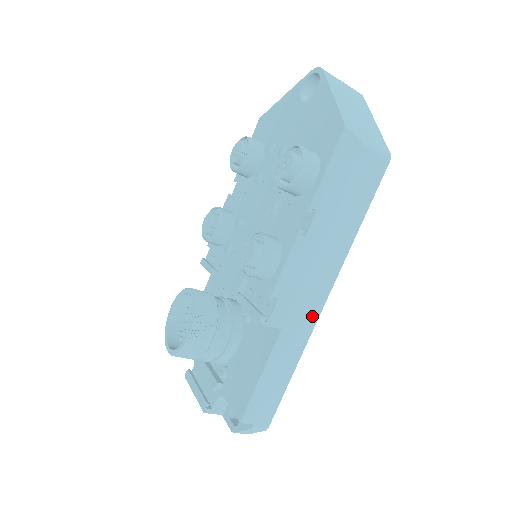
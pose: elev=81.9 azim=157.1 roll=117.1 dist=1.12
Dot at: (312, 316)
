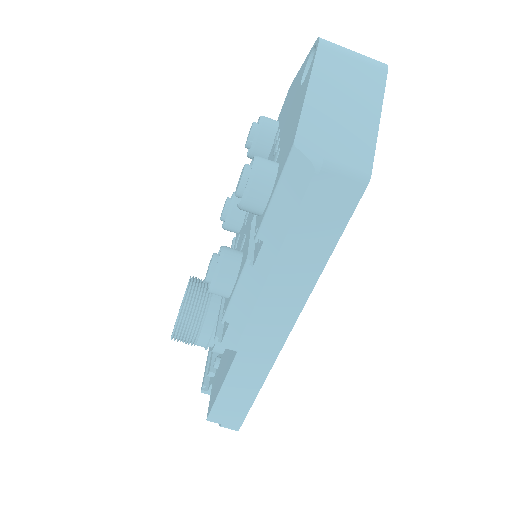
Dot at: (274, 344)
